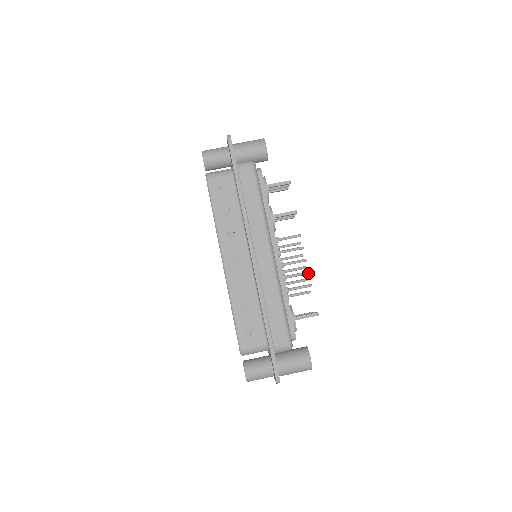
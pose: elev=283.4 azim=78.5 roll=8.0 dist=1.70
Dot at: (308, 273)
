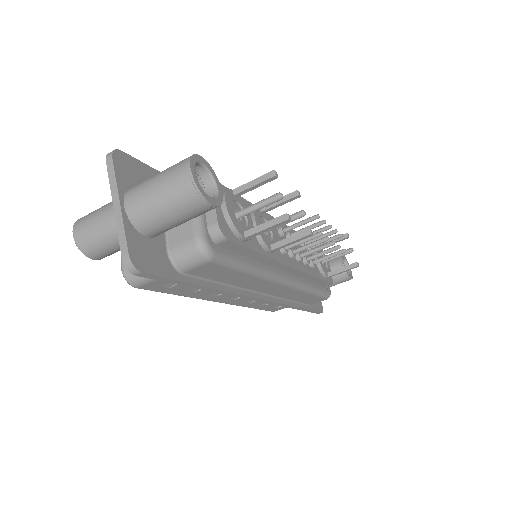
Dot at: occluded
